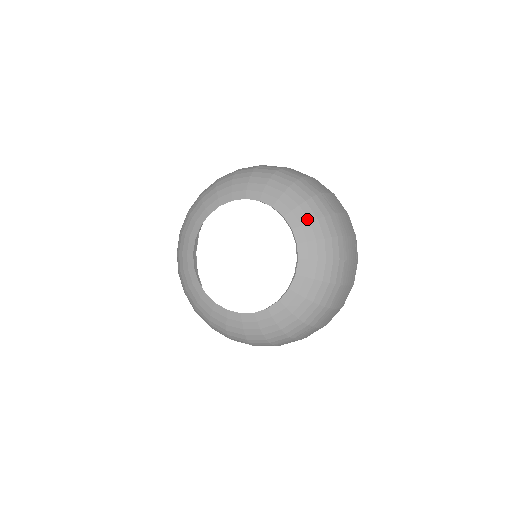
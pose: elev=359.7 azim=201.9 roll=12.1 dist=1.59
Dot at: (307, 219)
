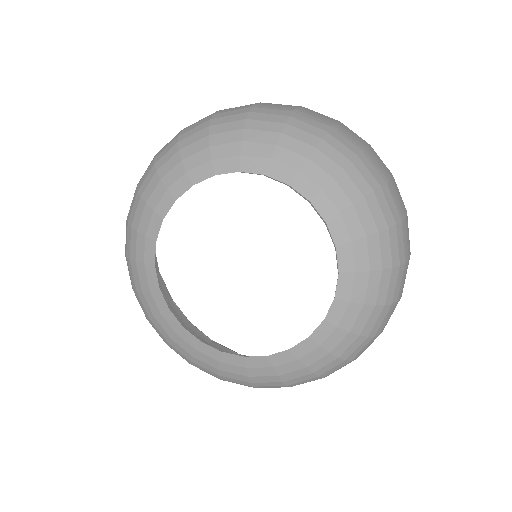
Dot at: (351, 326)
